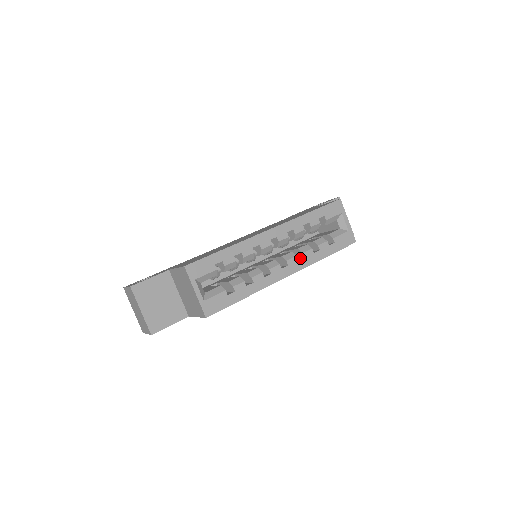
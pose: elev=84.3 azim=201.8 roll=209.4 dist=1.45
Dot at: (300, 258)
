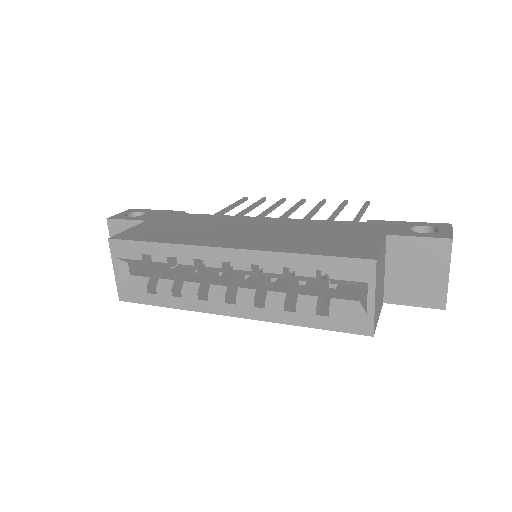
Dot at: occluded
